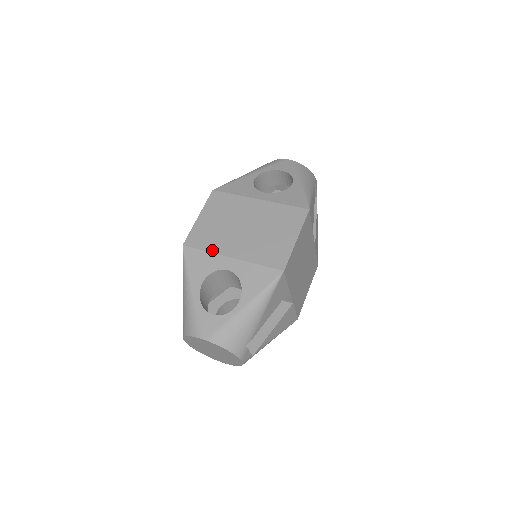
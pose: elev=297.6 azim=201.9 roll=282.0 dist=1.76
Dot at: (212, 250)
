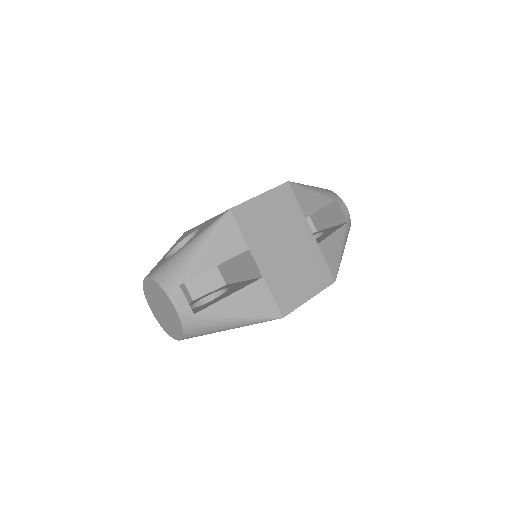
Dot at: occluded
